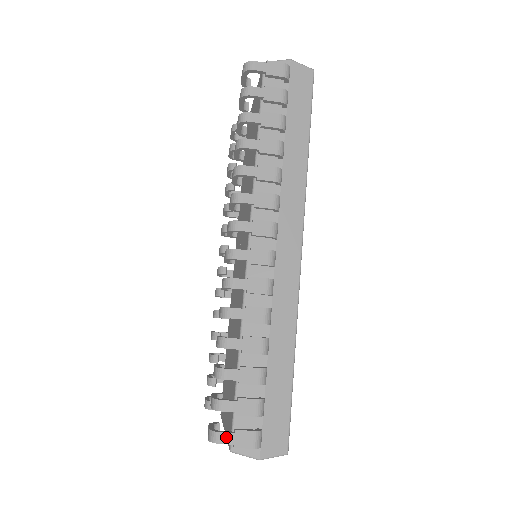
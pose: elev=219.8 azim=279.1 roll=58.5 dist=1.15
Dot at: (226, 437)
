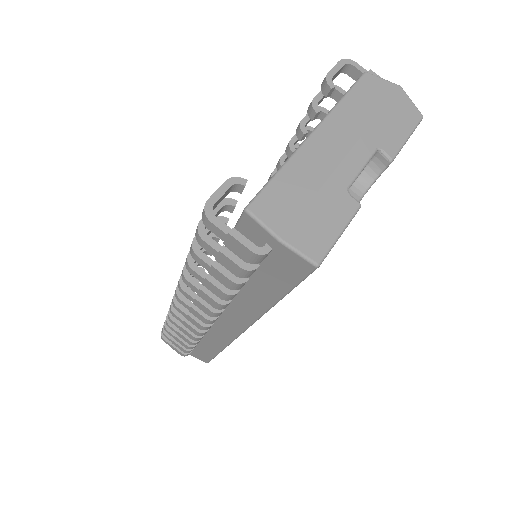
Dot at: (357, 72)
